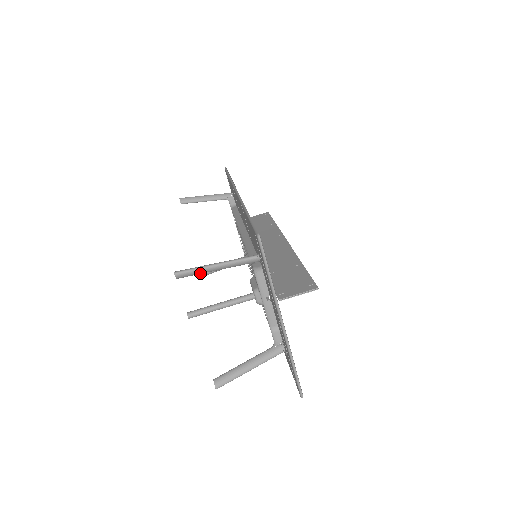
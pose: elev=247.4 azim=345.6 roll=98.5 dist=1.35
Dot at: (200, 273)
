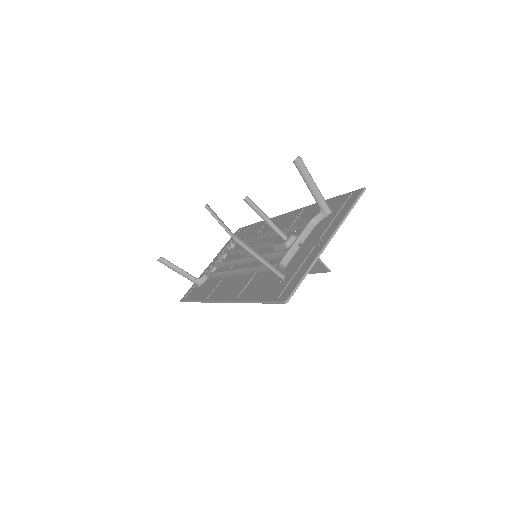
Dot at: (305, 175)
